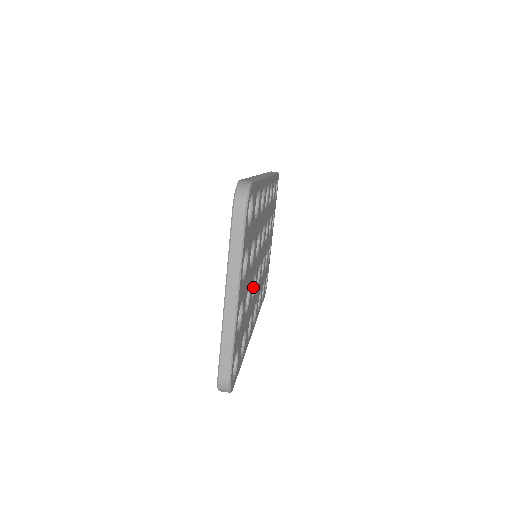
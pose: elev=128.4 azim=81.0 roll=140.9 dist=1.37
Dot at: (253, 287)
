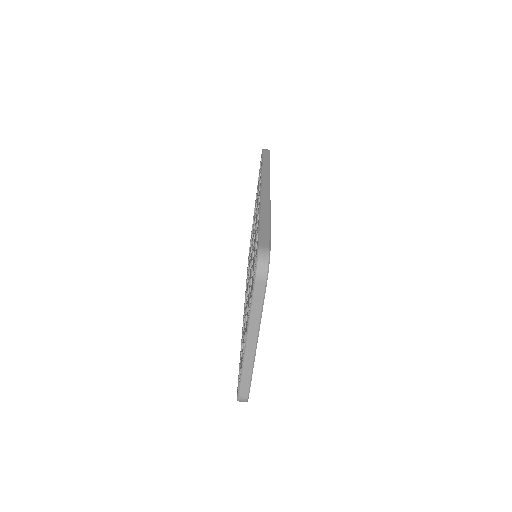
Dot at: occluded
